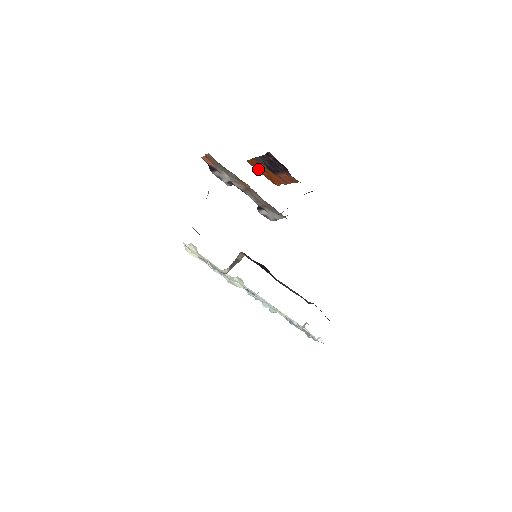
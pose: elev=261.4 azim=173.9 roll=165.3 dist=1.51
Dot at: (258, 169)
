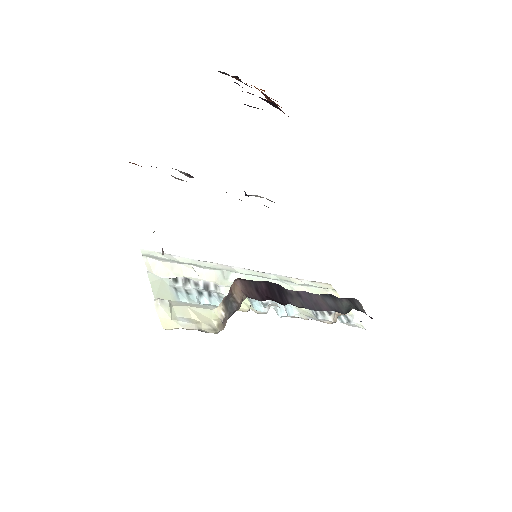
Dot at: occluded
